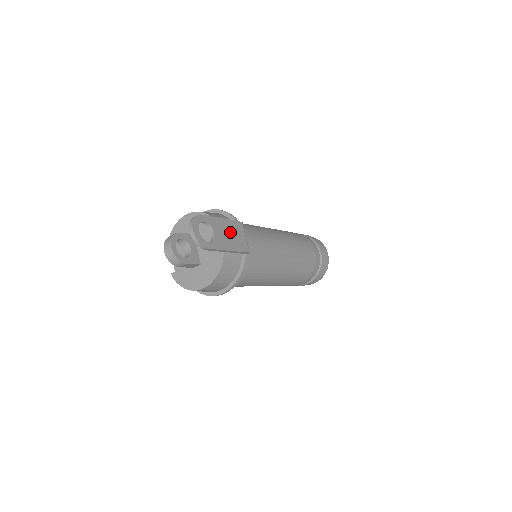
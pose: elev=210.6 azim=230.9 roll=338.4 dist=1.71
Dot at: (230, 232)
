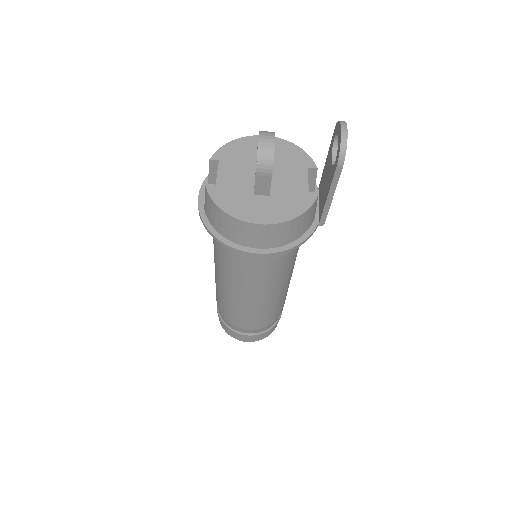
Dot at: occluded
